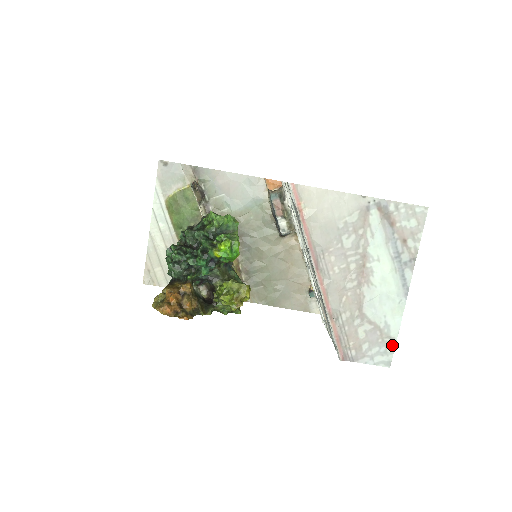
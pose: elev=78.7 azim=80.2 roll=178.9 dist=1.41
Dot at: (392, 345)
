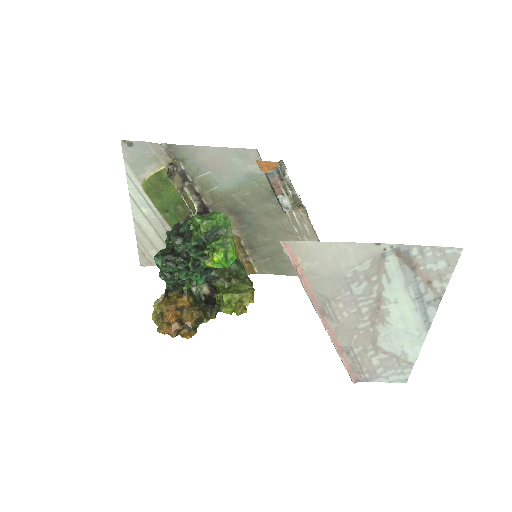
Dot at: (409, 367)
